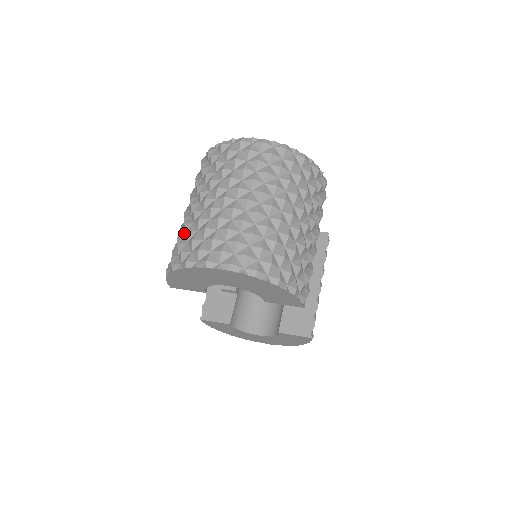
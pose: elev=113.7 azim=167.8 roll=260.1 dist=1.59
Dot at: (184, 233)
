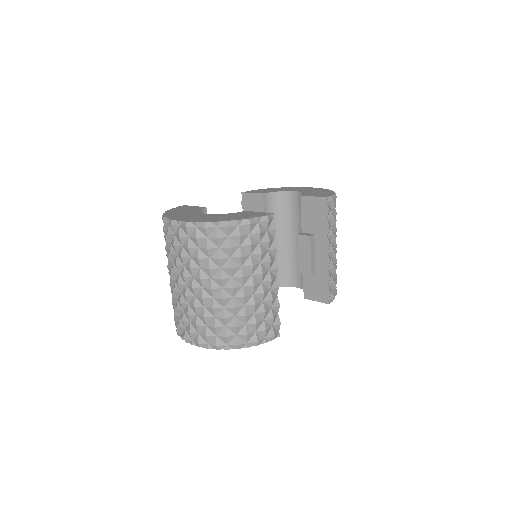
Dot at: occluded
